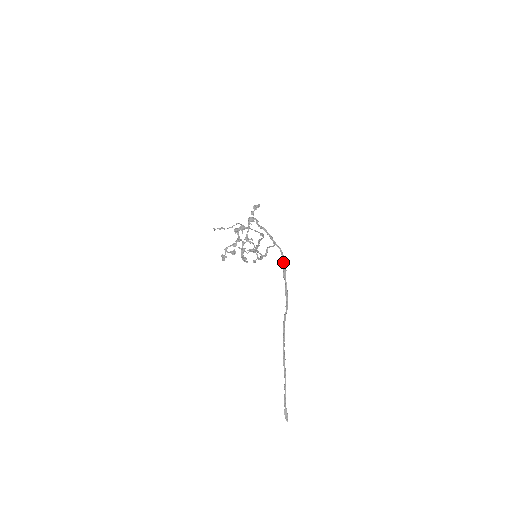
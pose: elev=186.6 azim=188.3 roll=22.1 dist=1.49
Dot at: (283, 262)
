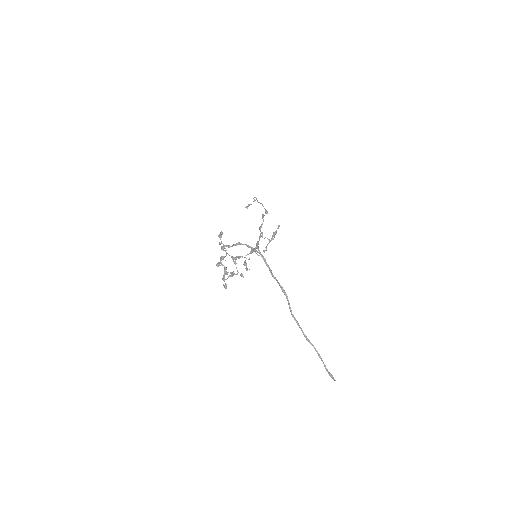
Dot at: (266, 265)
